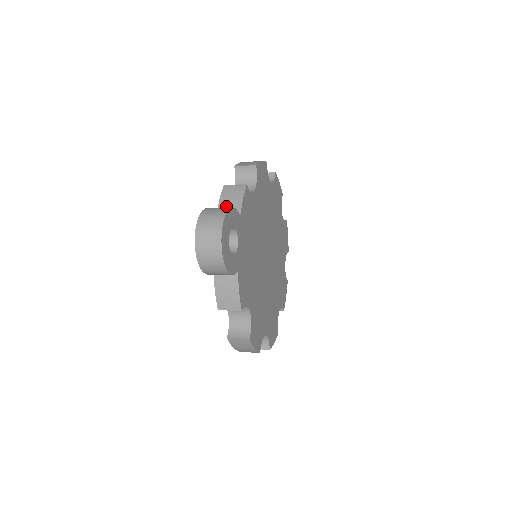
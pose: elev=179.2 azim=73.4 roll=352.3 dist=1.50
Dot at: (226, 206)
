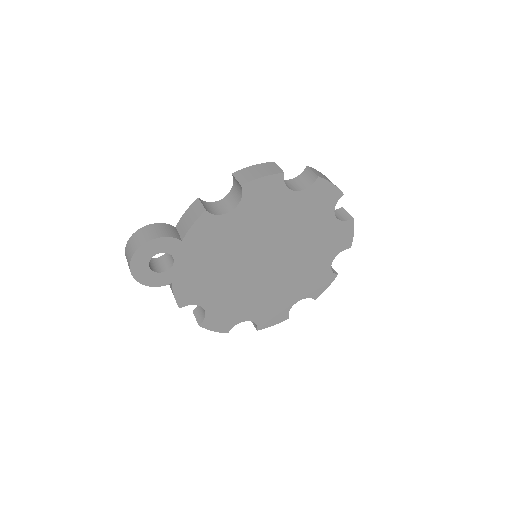
Dot at: (183, 223)
